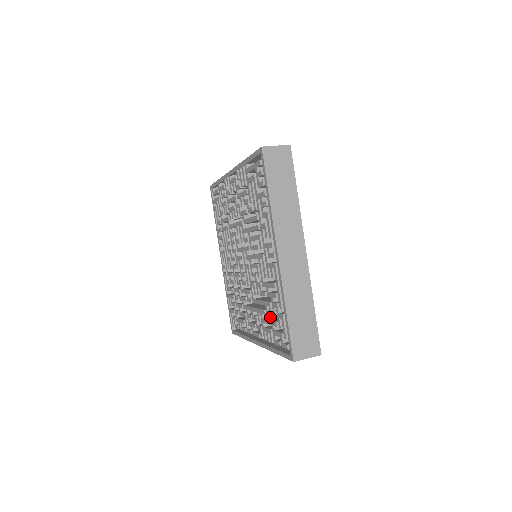
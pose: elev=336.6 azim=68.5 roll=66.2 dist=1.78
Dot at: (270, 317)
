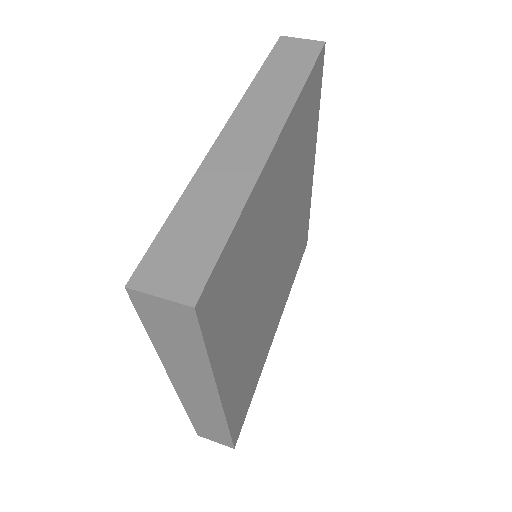
Dot at: occluded
